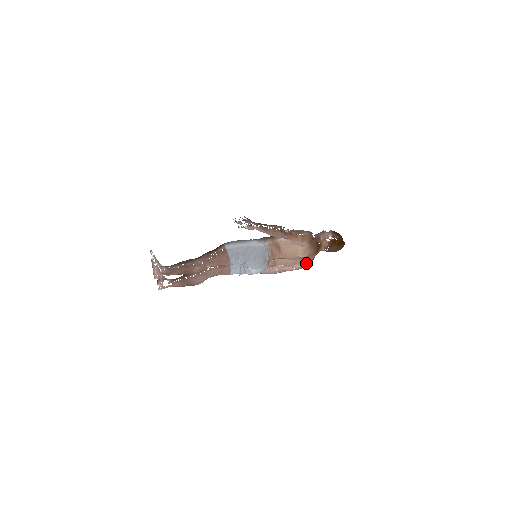
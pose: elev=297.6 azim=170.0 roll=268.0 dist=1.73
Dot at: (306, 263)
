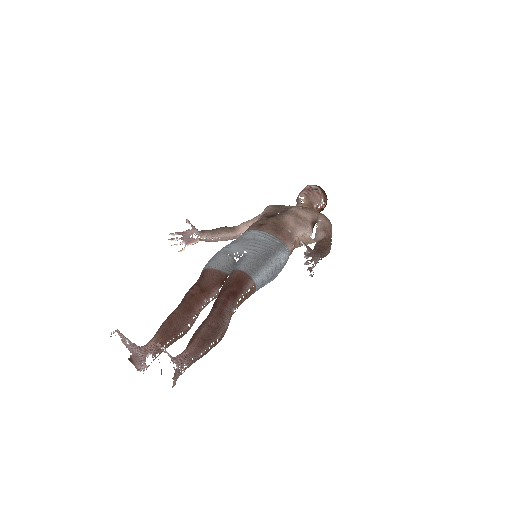
Dot at: occluded
